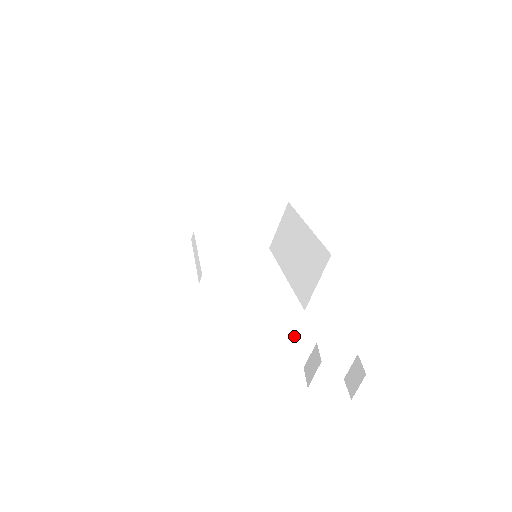
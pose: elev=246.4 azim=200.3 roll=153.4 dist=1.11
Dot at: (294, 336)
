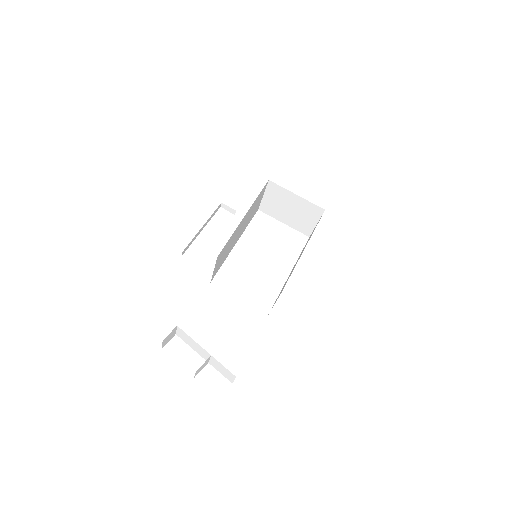
Dot at: (198, 344)
